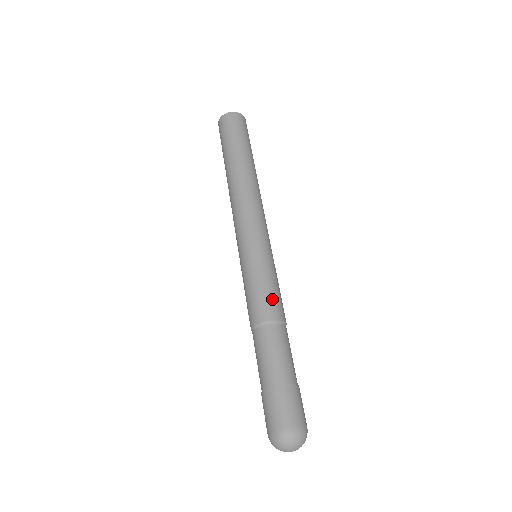
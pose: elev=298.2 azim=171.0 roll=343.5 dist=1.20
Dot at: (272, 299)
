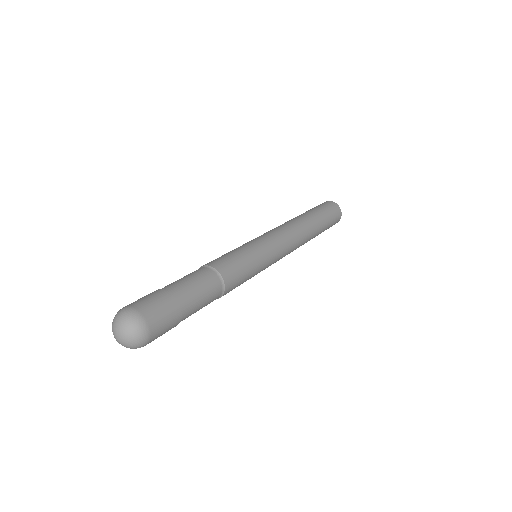
Dot at: (237, 272)
